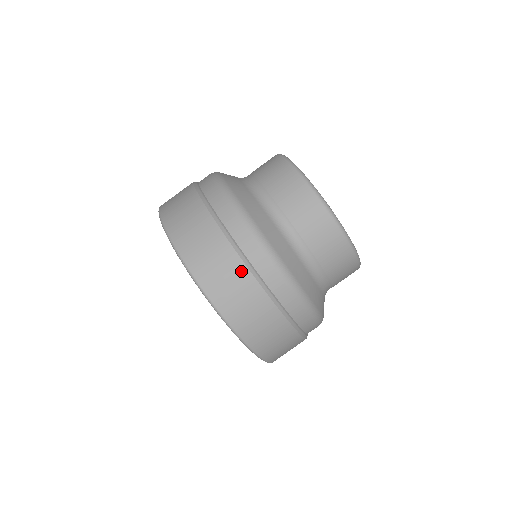
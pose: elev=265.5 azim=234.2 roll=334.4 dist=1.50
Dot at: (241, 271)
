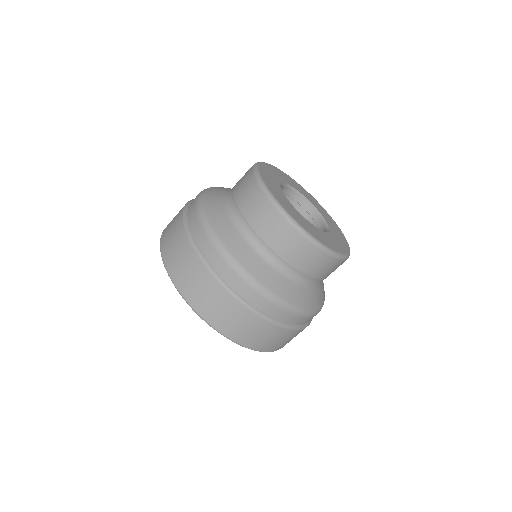
Dot at: (252, 318)
